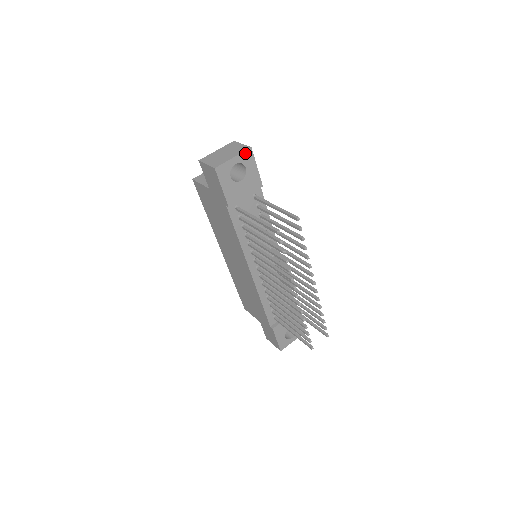
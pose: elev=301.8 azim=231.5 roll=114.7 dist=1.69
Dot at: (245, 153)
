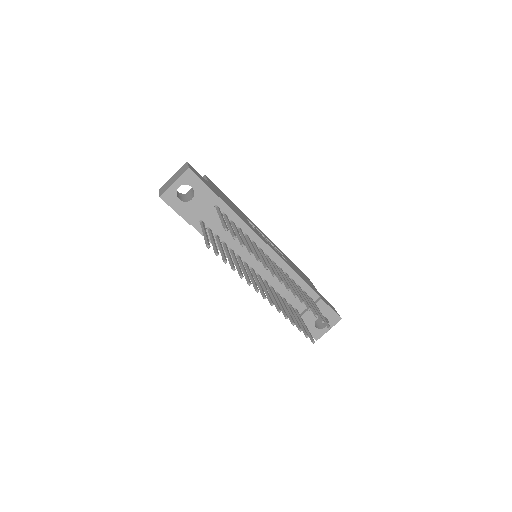
Dot at: (185, 174)
